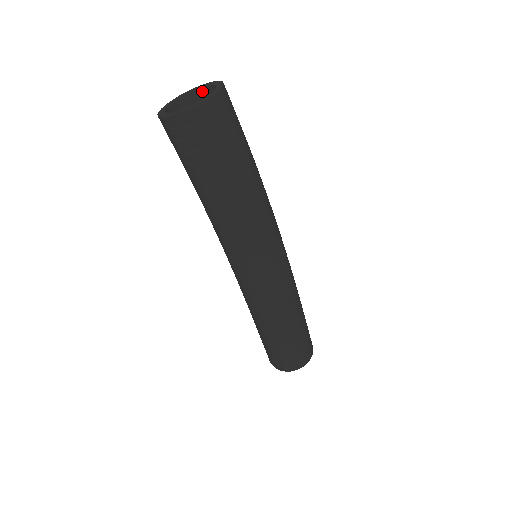
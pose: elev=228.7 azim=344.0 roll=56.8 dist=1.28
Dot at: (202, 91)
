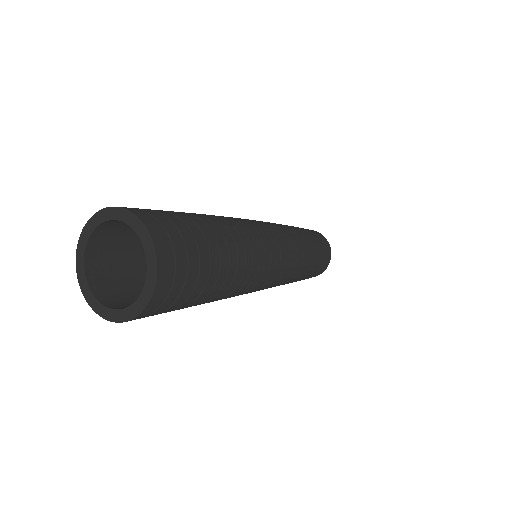
Dot at: (102, 226)
